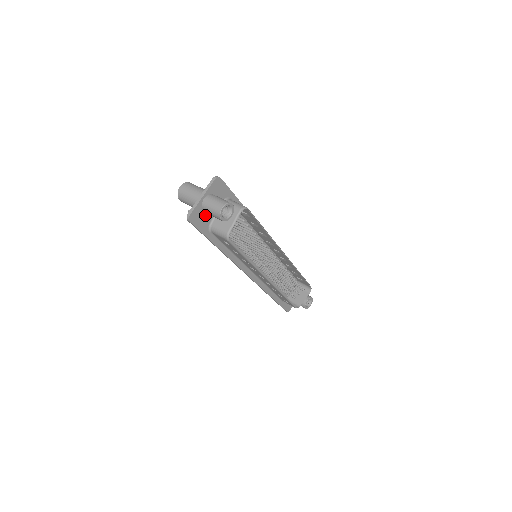
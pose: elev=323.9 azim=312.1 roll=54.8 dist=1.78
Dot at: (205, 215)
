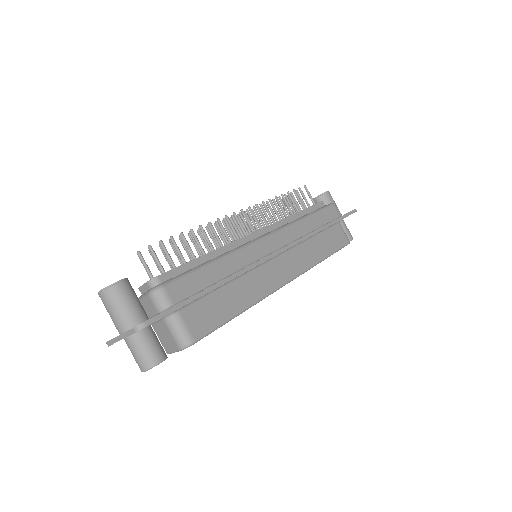
Dot at: occluded
